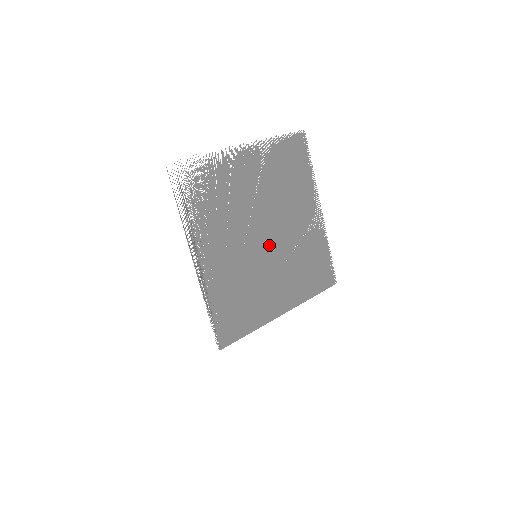
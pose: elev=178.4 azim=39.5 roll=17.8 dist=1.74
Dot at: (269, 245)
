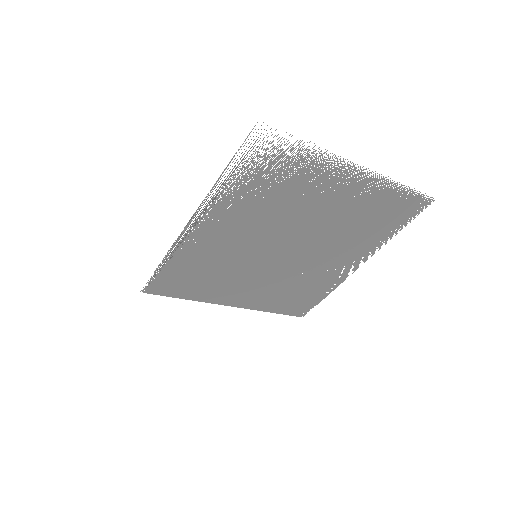
Dot at: (279, 257)
